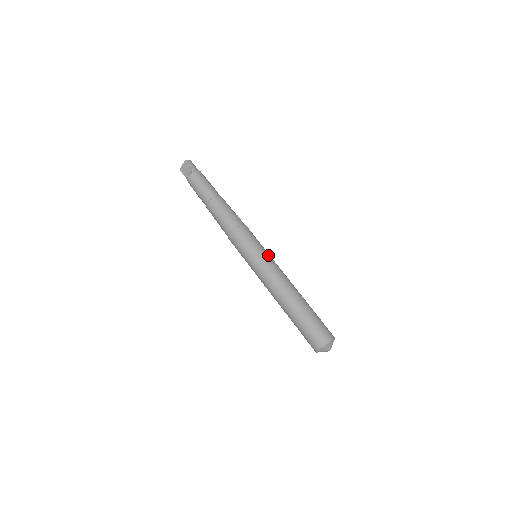
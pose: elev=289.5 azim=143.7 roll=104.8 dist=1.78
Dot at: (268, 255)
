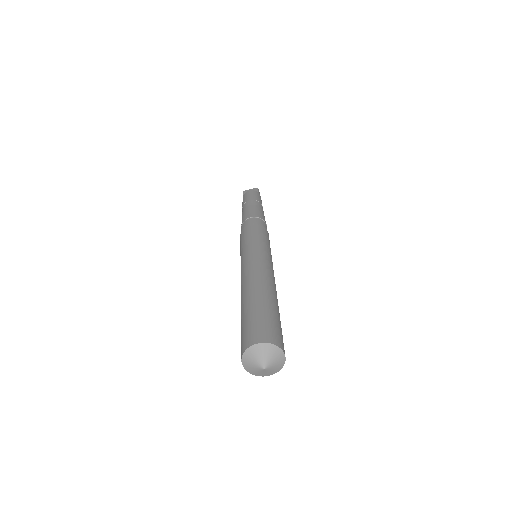
Dot at: occluded
